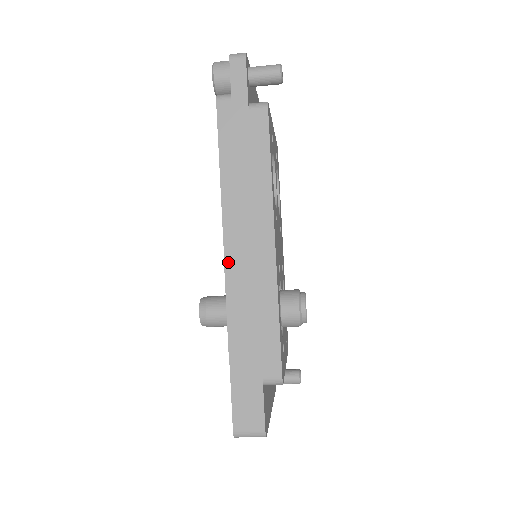
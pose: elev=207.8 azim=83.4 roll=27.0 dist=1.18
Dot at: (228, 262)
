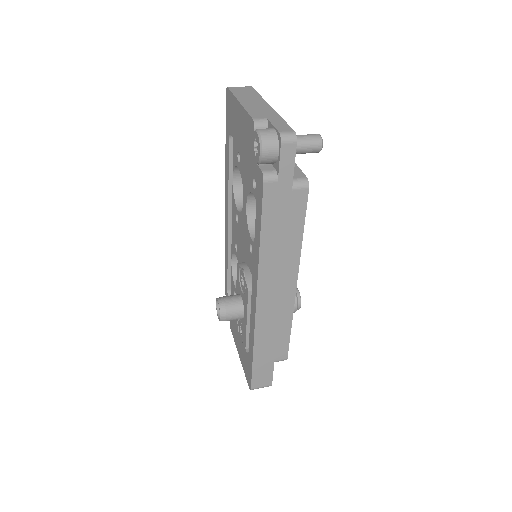
Dot at: (259, 301)
